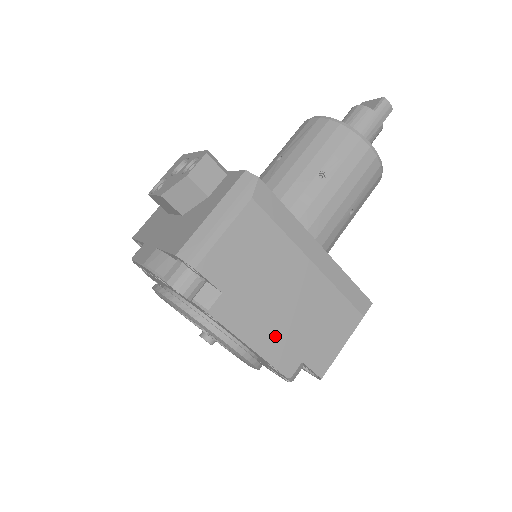
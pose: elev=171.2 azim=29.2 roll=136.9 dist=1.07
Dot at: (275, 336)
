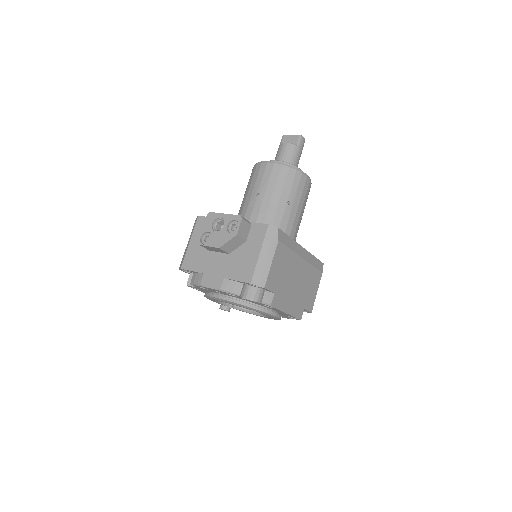
Dot at: (294, 302)
